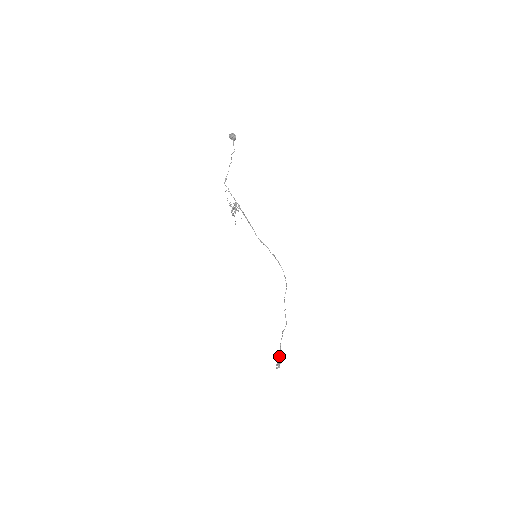
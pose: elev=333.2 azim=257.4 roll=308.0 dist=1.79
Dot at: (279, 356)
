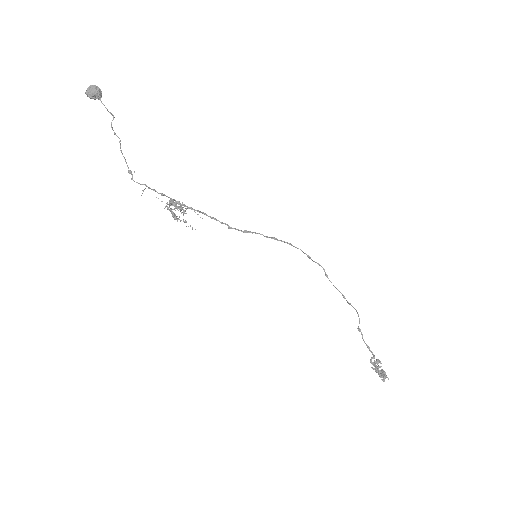
Dot at: (375, 363)
